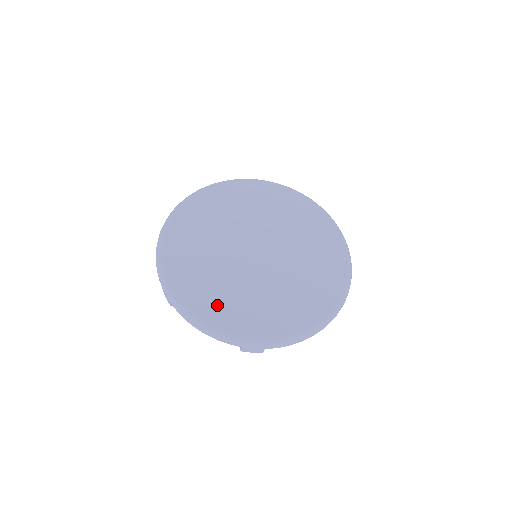
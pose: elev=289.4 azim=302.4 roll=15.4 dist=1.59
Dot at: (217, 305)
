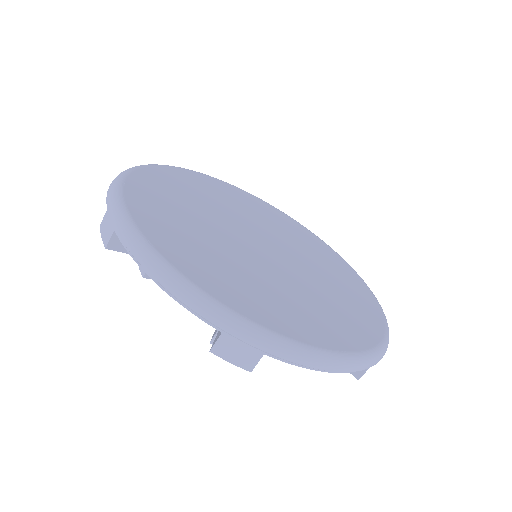
Dot at: (197, 258)
